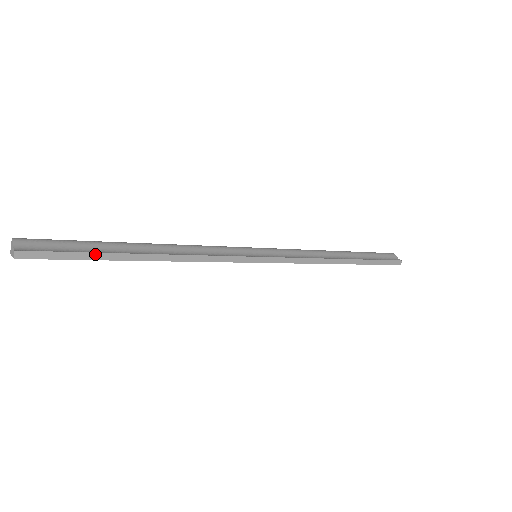
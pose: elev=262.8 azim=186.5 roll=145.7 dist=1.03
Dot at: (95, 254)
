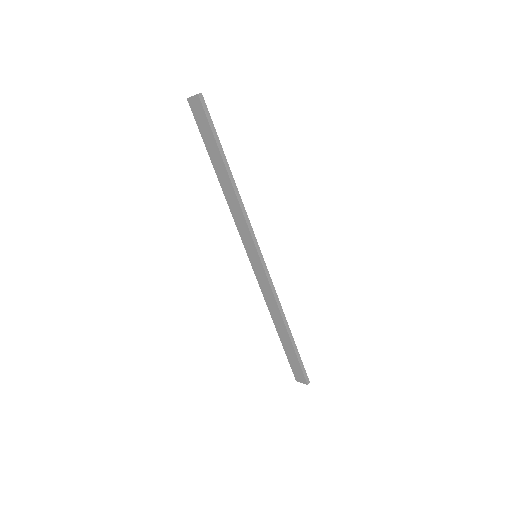
Dot at: (218, 139)
